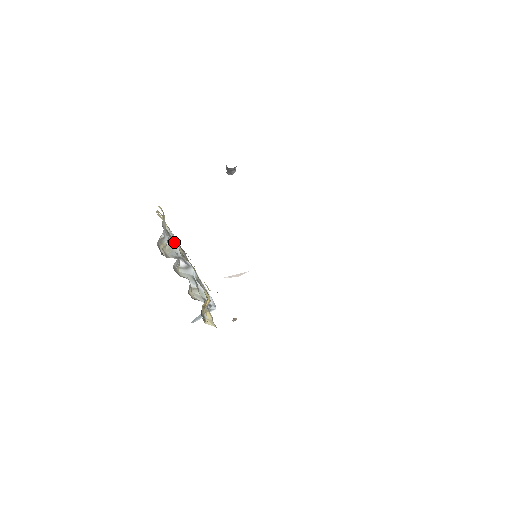
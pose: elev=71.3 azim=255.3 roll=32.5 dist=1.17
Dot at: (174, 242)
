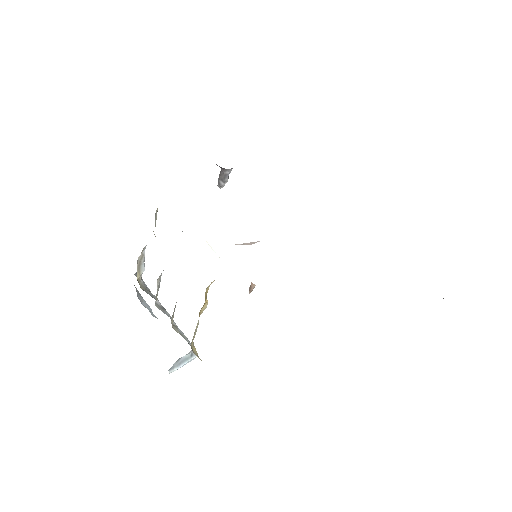
Dot at: (146, 286)
